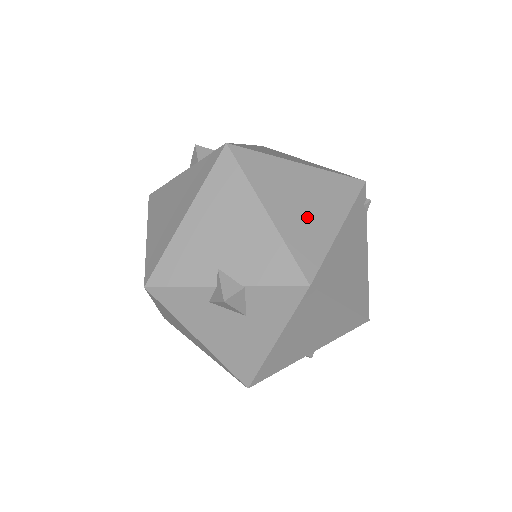
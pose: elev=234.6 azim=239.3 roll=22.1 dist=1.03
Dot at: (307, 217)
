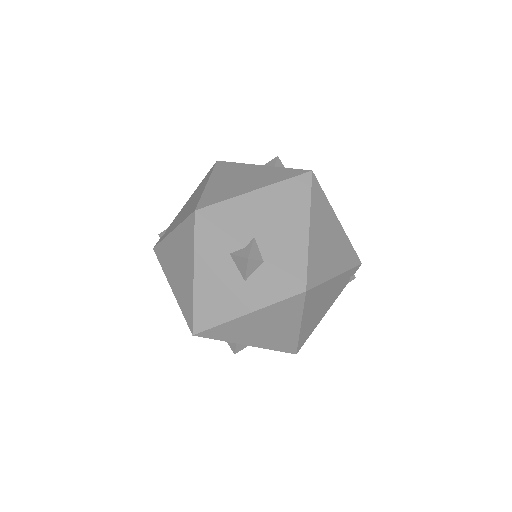
Dot at: (325, 252)
